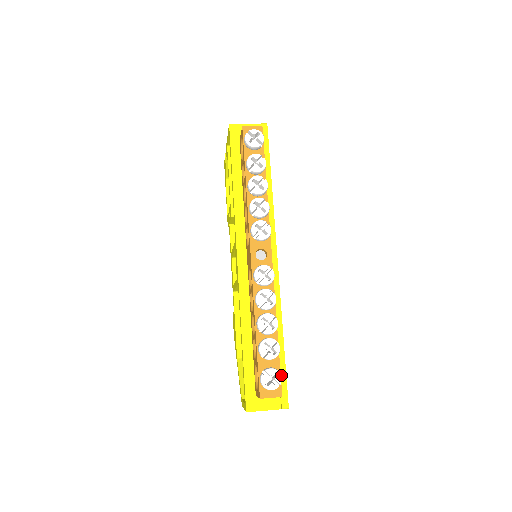
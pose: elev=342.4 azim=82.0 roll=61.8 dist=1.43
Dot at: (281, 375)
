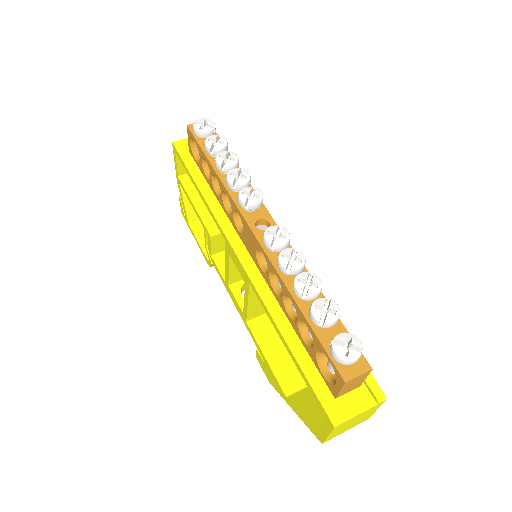
Dot at: occluded
